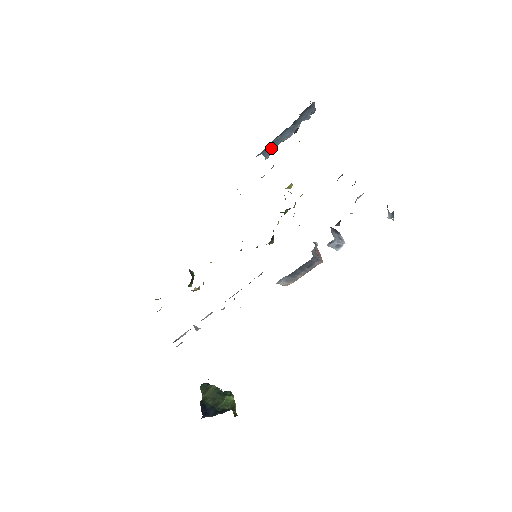
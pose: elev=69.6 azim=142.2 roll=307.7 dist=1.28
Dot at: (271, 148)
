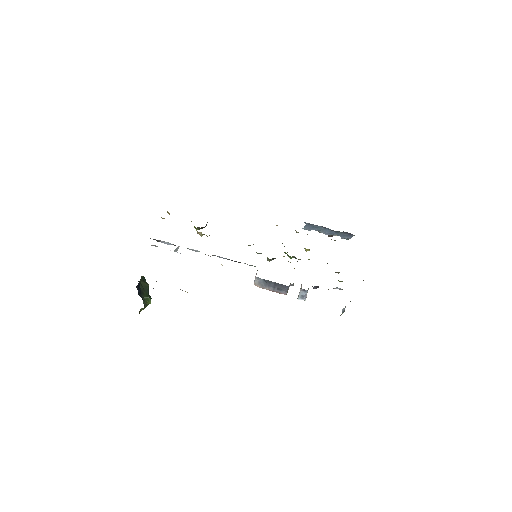
Dot at: (313, 227)
